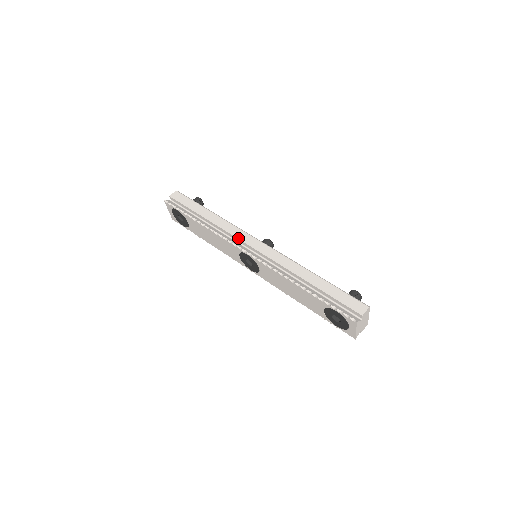
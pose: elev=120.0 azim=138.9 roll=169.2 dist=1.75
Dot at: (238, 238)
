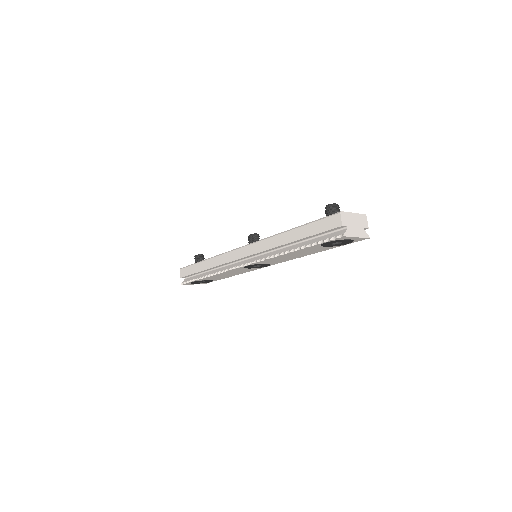
Dot at: (231, 261)
